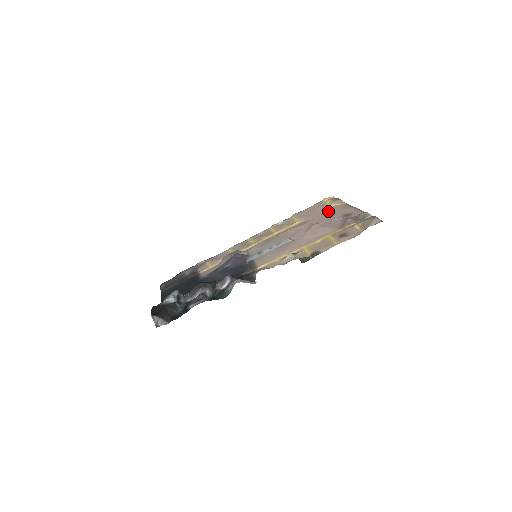
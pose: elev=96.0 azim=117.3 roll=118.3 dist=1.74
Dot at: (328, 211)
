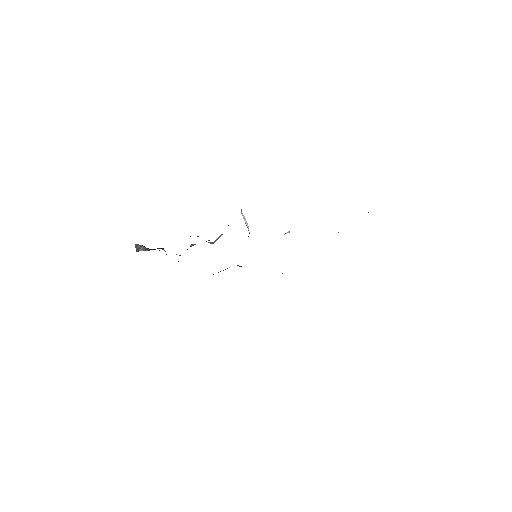
Dot at: occluded
